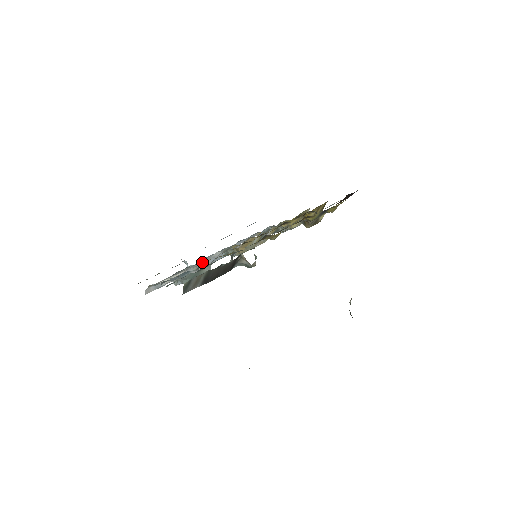
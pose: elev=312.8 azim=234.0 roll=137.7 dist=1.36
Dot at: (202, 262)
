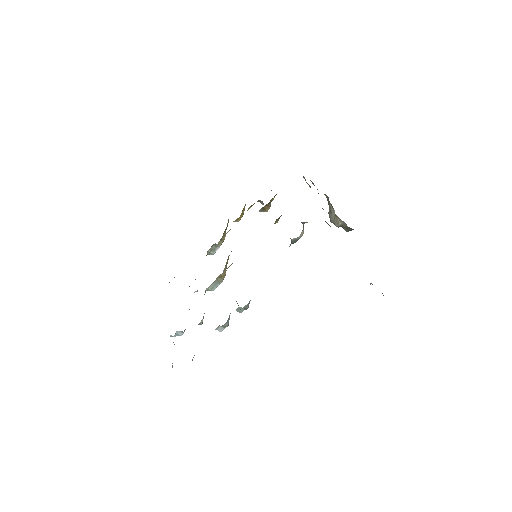
Dot at: occluded
